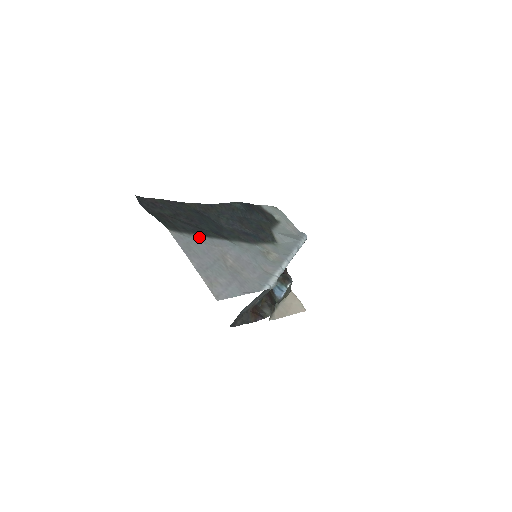
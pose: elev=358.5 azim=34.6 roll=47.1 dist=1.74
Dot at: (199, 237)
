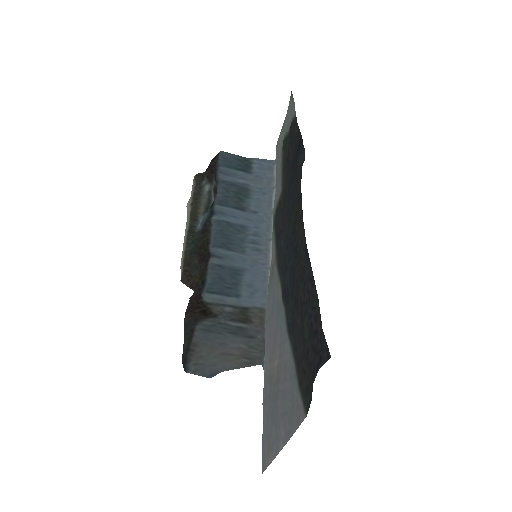
Dot at: (293, 361)
